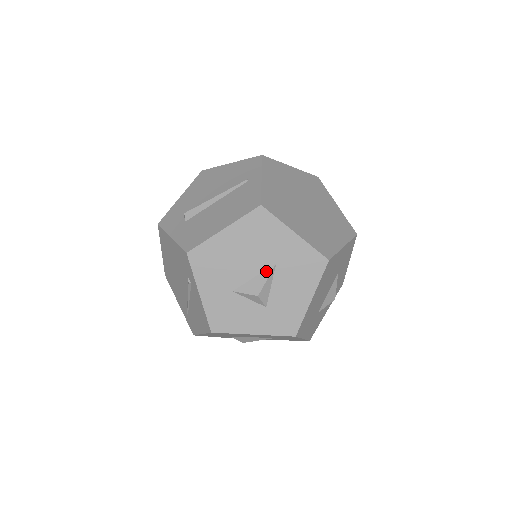
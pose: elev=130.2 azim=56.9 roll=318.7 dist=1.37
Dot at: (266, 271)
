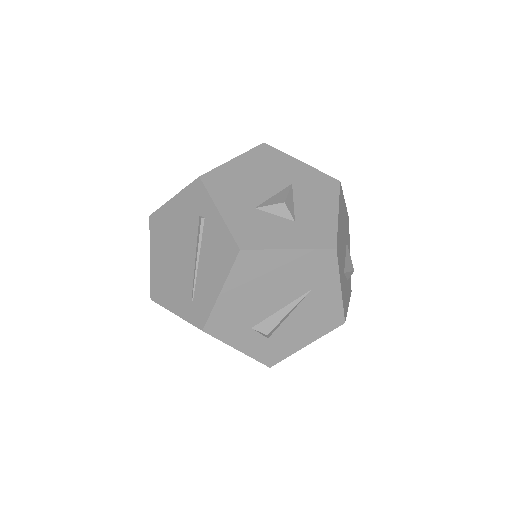
Dot at: (284, 189)
